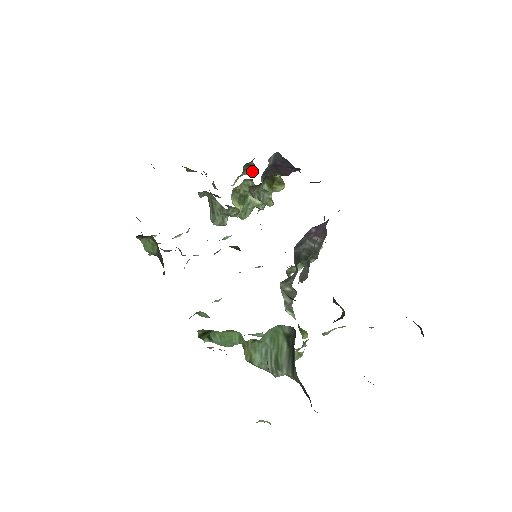
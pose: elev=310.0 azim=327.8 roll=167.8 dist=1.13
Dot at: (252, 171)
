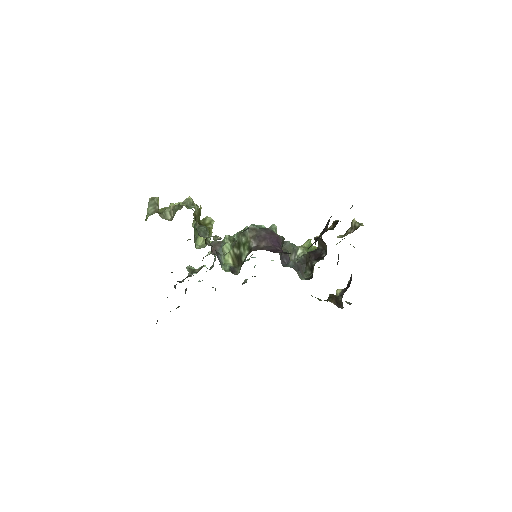
Dot at: (158, 202)
